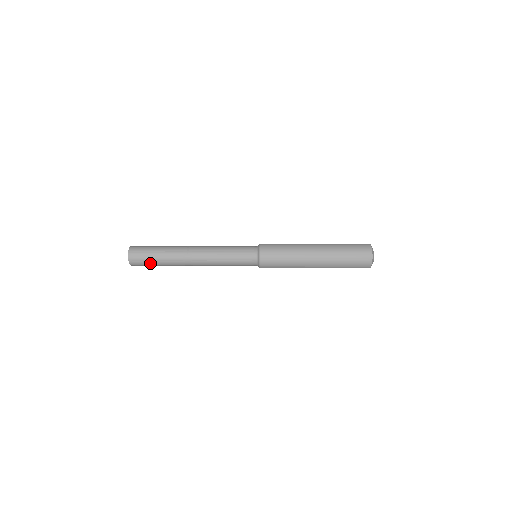
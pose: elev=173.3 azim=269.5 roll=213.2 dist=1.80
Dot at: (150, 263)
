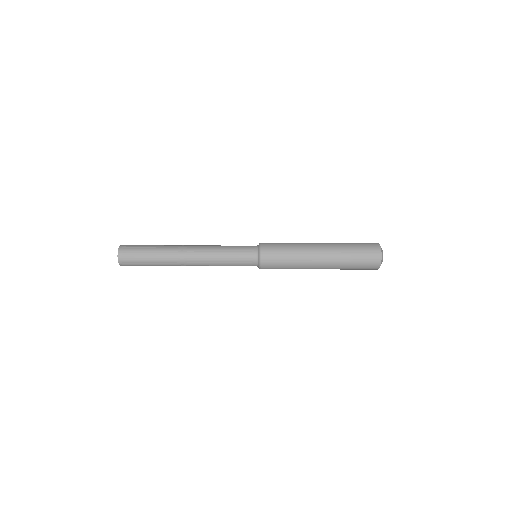
Dot at: (141, 254)
